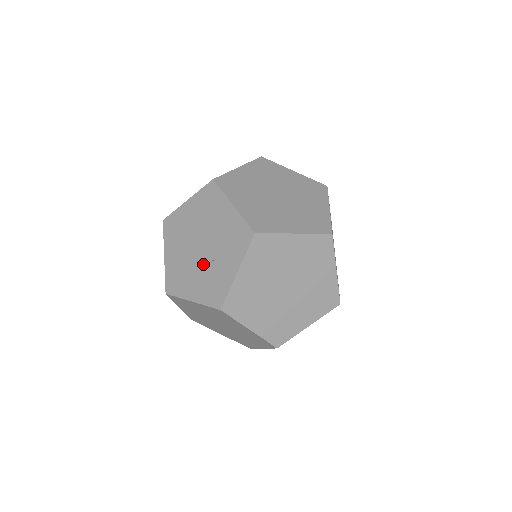
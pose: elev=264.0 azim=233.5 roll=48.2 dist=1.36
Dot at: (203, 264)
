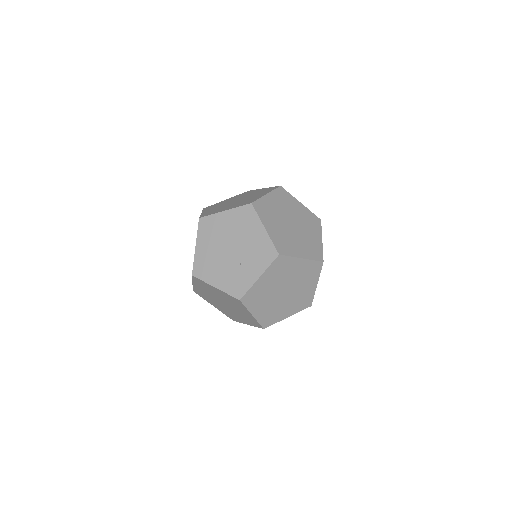
Dot at: (231, 263)
